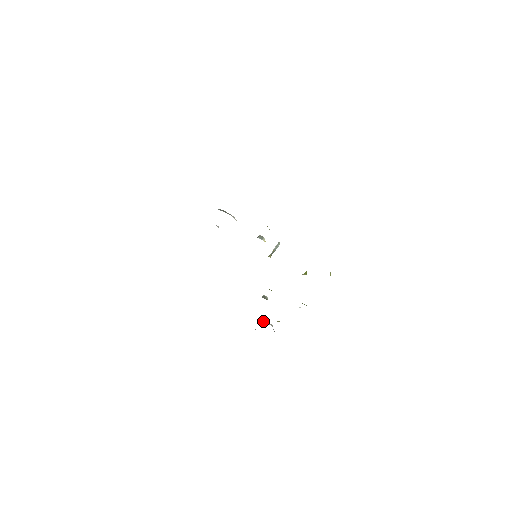
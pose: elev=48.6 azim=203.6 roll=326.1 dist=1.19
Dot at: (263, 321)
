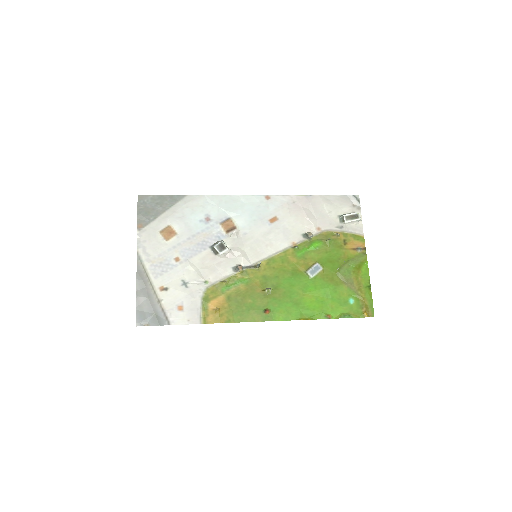
Dot at: (342, 217)
